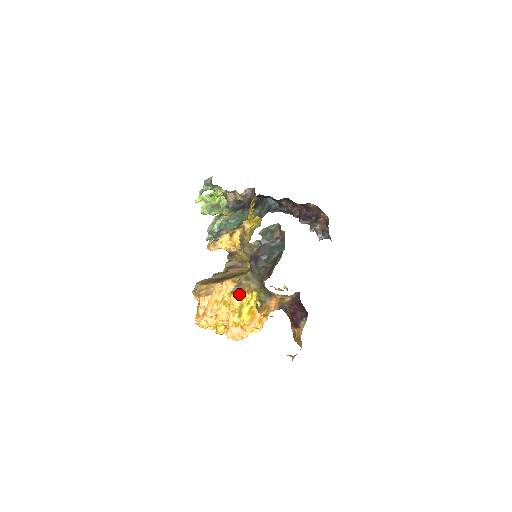
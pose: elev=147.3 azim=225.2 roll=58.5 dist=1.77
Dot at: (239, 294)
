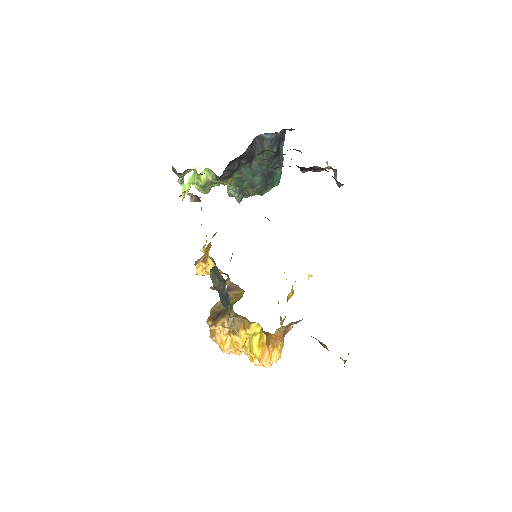
Dot at: (236, 333)
